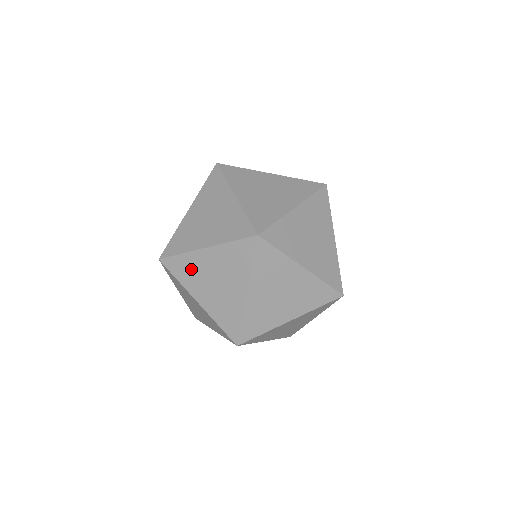
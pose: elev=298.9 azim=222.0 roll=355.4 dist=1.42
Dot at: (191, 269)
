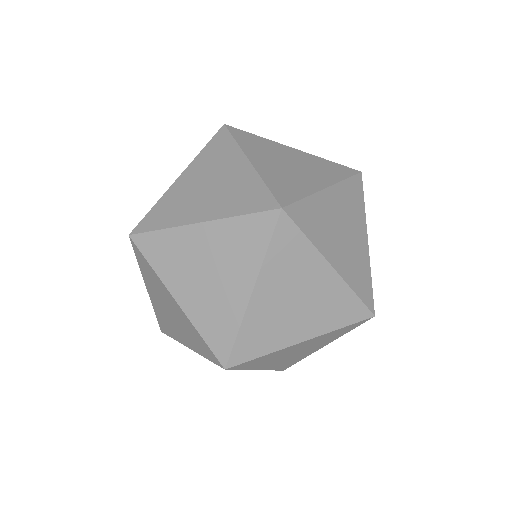
Dot at: (174, 252)
